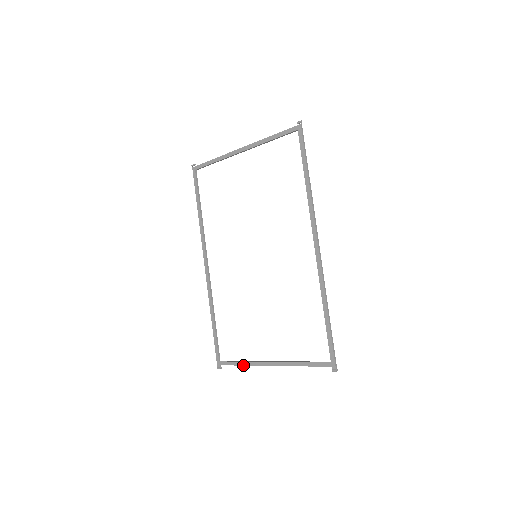
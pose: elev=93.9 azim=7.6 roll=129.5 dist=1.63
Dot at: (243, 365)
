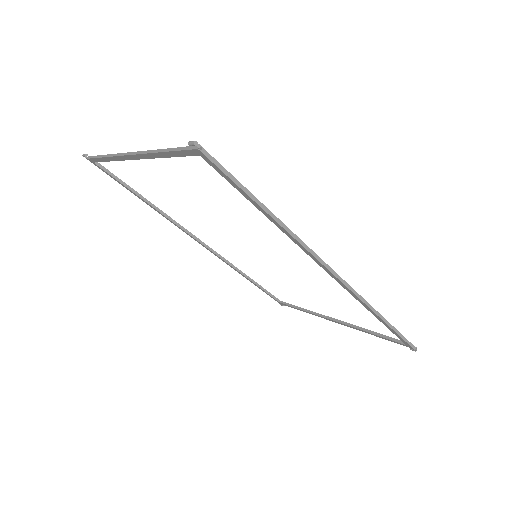
Dot at: occluded
